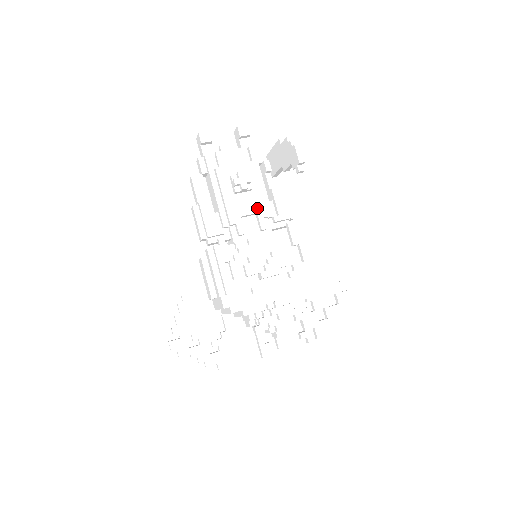
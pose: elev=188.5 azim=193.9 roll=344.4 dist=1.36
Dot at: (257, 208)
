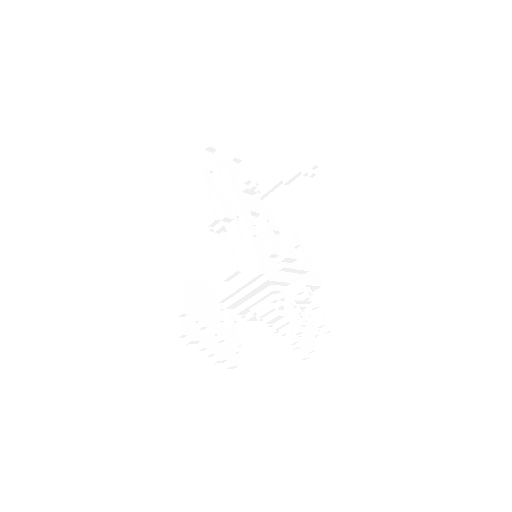
Dot at: (260, 210)
